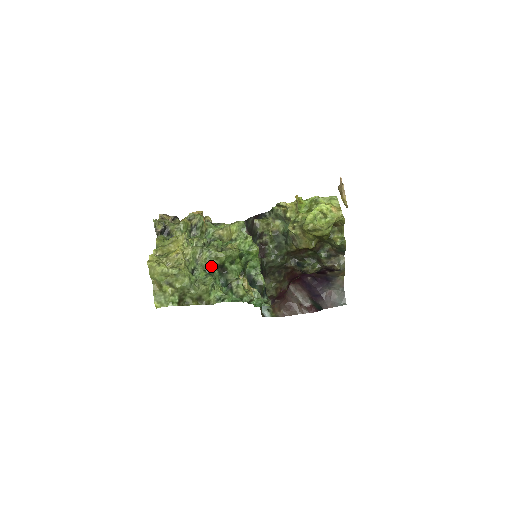
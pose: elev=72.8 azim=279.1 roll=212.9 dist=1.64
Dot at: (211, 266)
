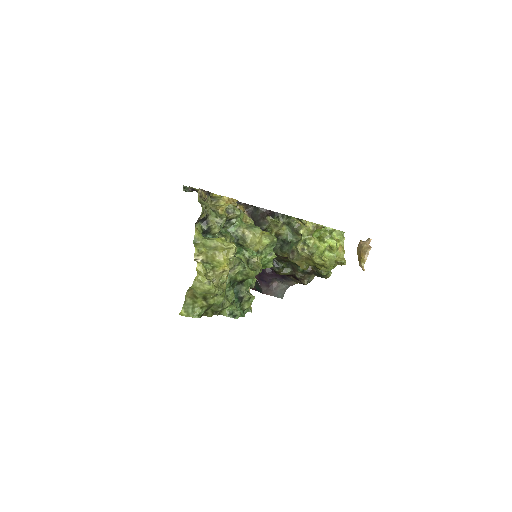
Dot at: (238, 280)
